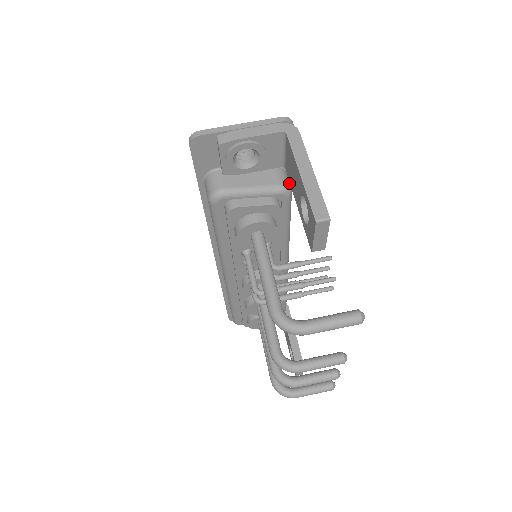
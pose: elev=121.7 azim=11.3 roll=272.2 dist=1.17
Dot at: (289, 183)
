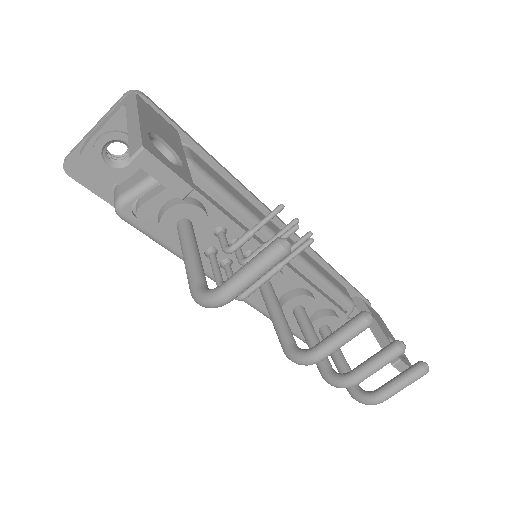
Dot at: (206, 157)
